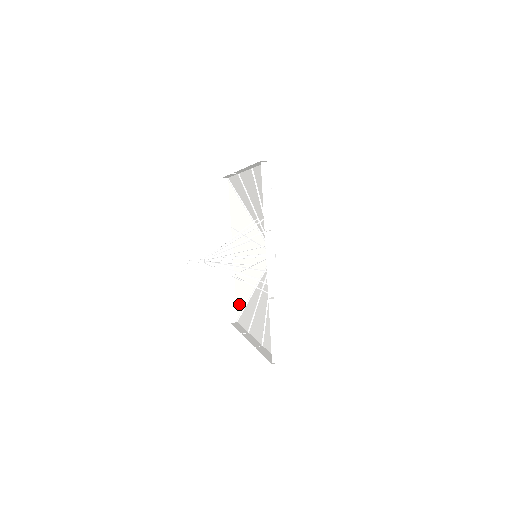
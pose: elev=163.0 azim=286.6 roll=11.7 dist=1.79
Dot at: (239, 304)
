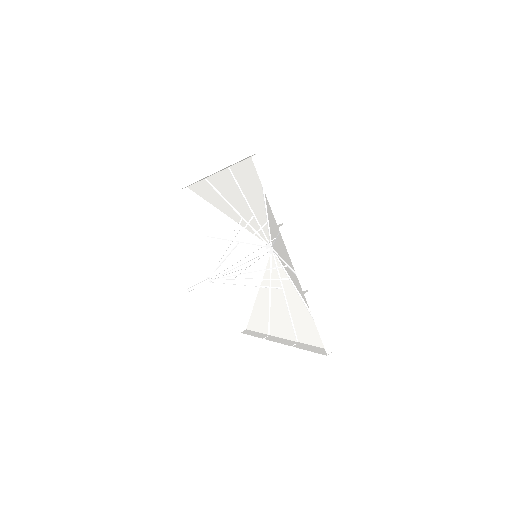
Dot at: (243, 311)
